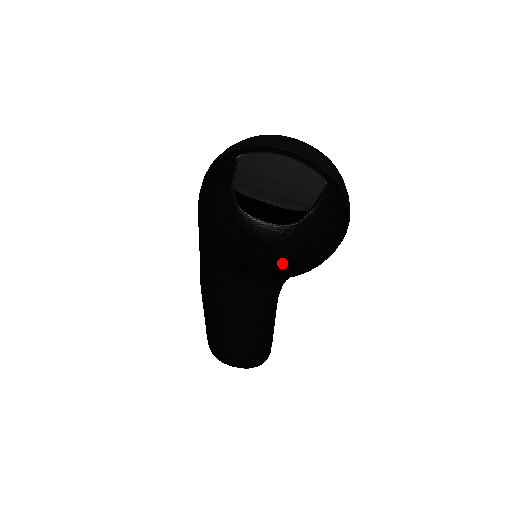
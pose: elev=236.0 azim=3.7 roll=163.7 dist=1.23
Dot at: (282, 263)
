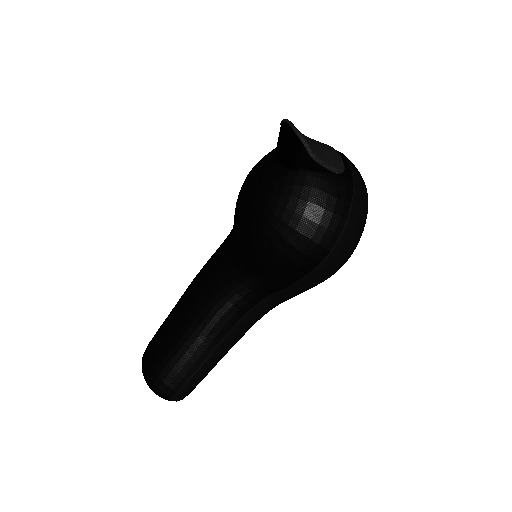
Dot at: (260, 206)
